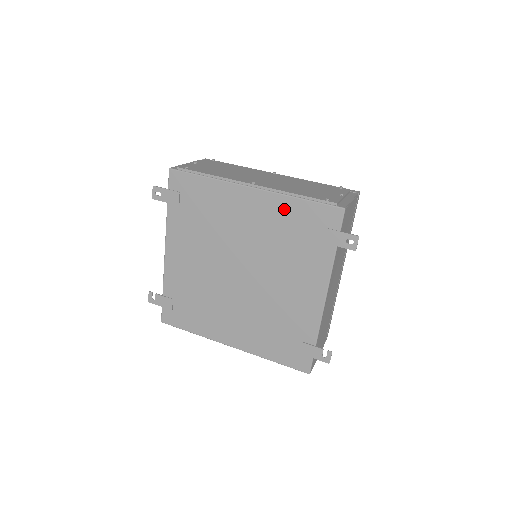
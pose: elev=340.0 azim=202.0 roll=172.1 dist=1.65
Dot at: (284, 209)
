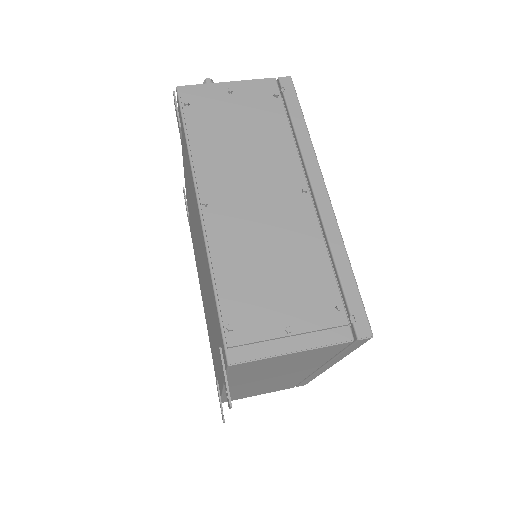
Dot at: occluded
